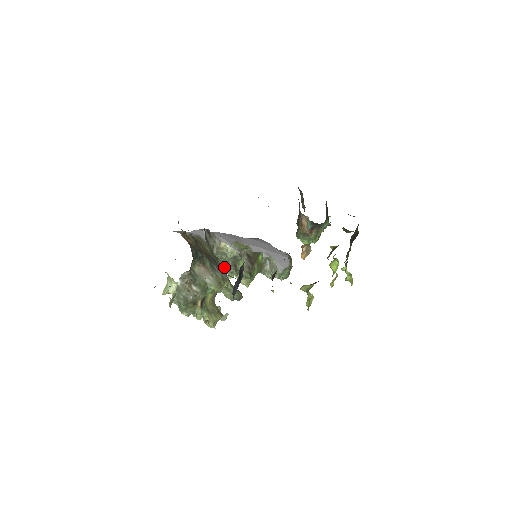
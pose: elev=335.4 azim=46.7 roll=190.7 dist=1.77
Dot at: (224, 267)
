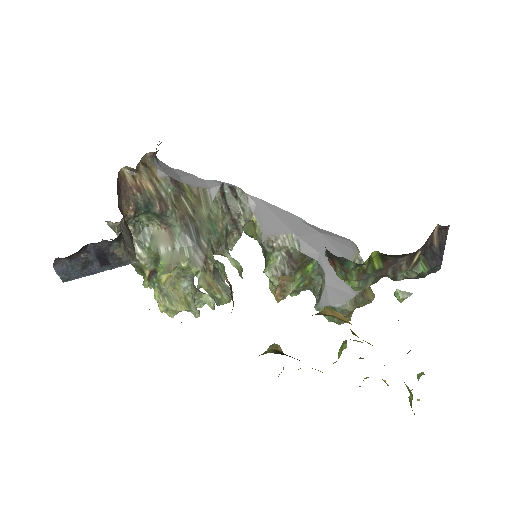
Dot at: occluded
